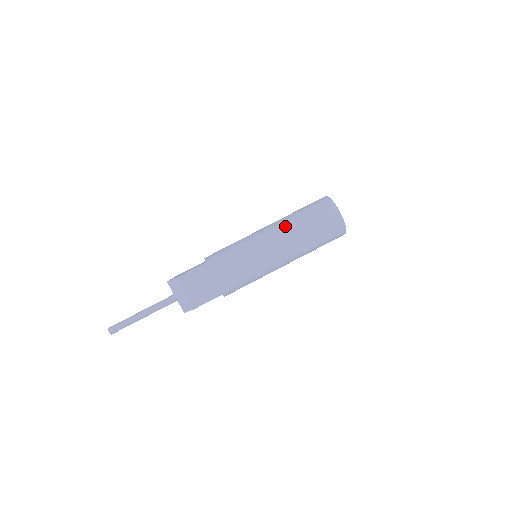
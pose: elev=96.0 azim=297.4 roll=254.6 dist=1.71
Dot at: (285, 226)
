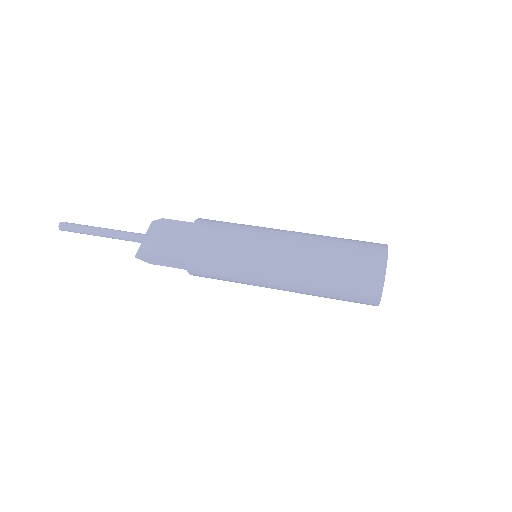
Dot at: occluded
